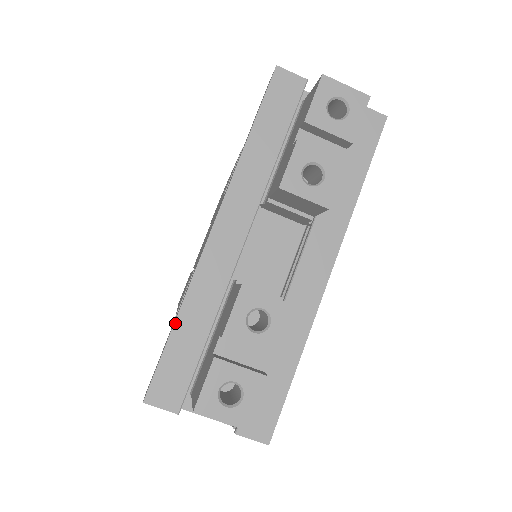
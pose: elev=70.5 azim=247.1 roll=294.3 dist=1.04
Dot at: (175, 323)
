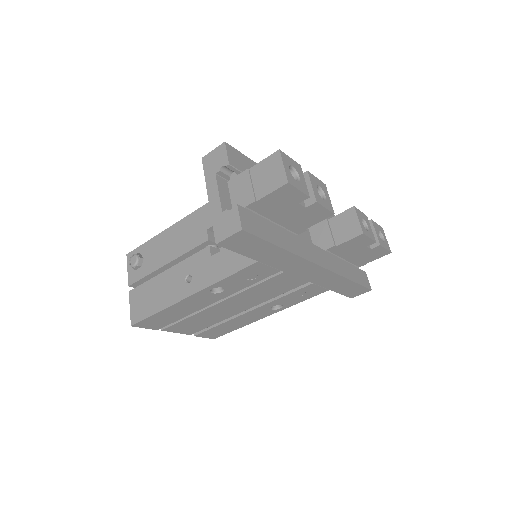
Dot at: occluded
